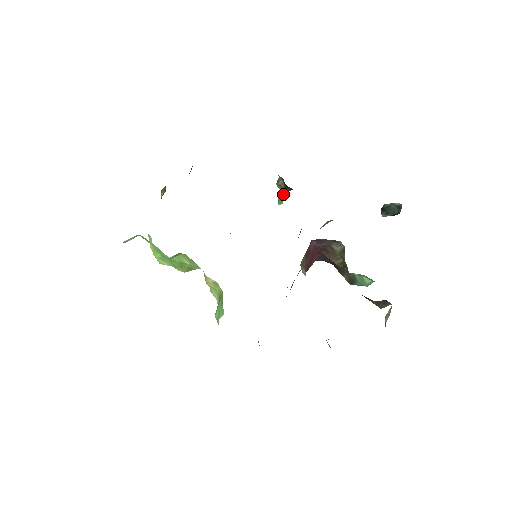
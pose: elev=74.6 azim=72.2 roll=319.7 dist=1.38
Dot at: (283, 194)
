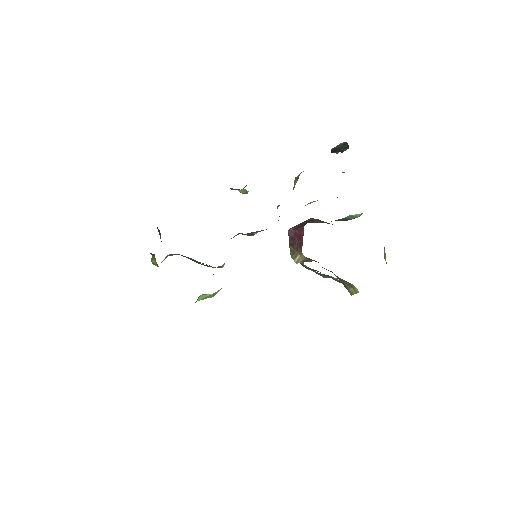
Dot at: (243, 190)
